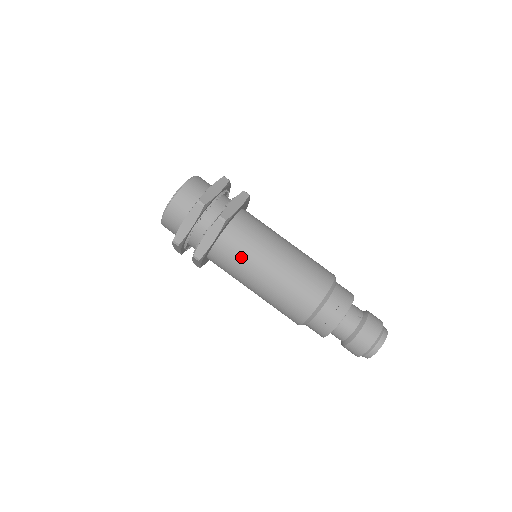
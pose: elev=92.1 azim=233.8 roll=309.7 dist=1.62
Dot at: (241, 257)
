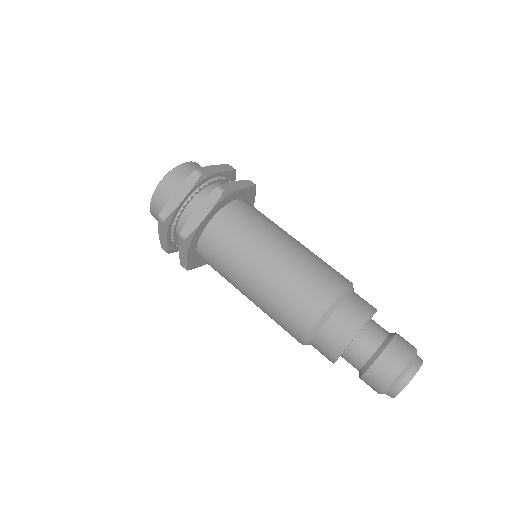
Dot at: (263, 219)
